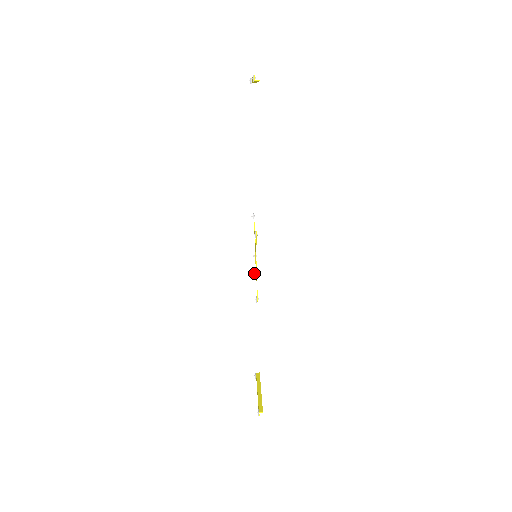
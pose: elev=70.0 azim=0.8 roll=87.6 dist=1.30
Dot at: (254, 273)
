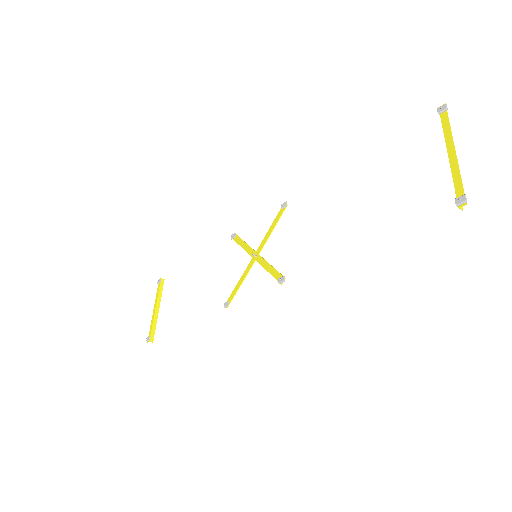
Dot at: (234, 237)
